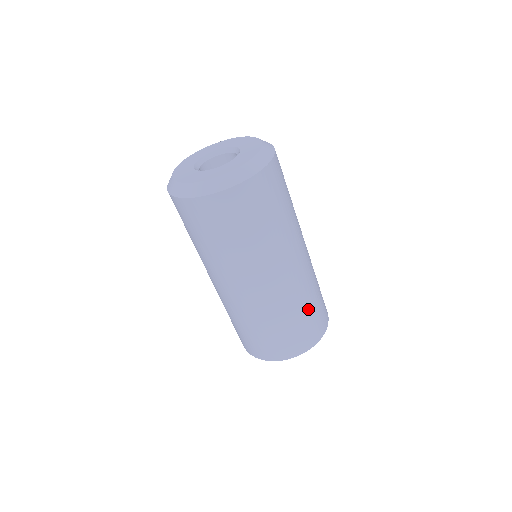
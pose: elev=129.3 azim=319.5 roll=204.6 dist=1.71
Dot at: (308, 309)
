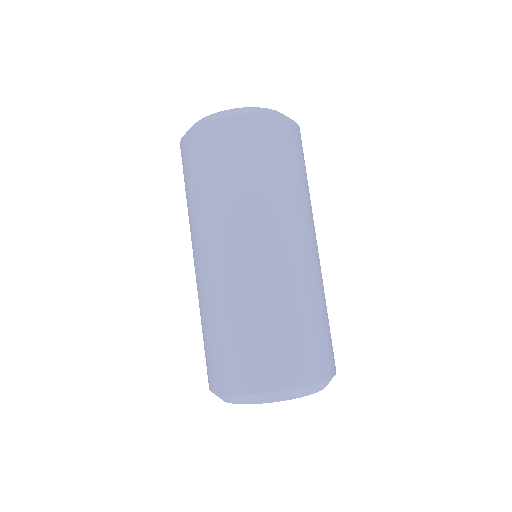
Dot at: (272, 324)
